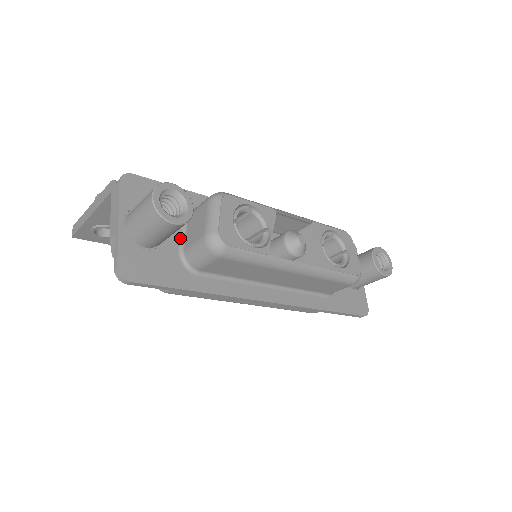
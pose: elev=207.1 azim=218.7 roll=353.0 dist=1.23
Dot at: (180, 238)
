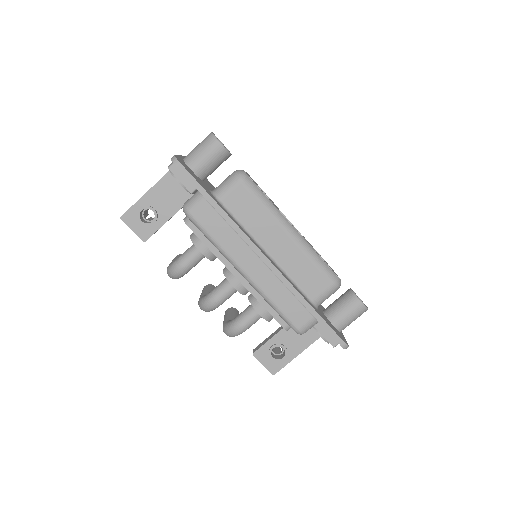
Dot at: occluded
